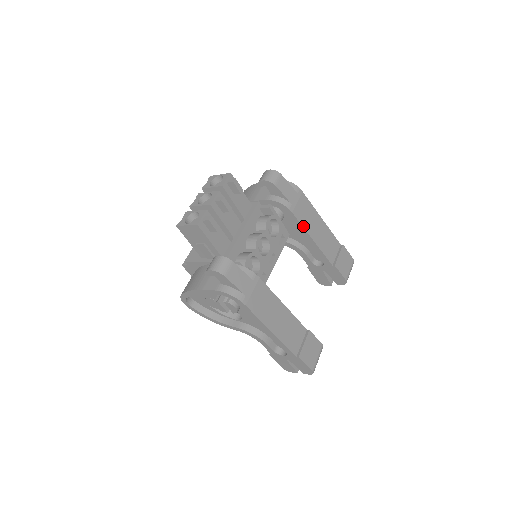
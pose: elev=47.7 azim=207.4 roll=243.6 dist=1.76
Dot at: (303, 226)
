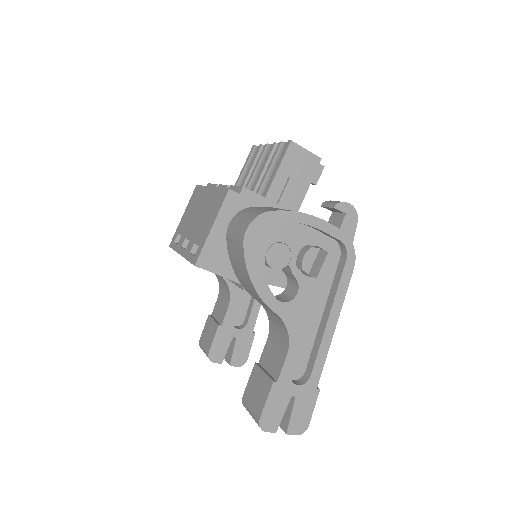
Dot at: occluded
